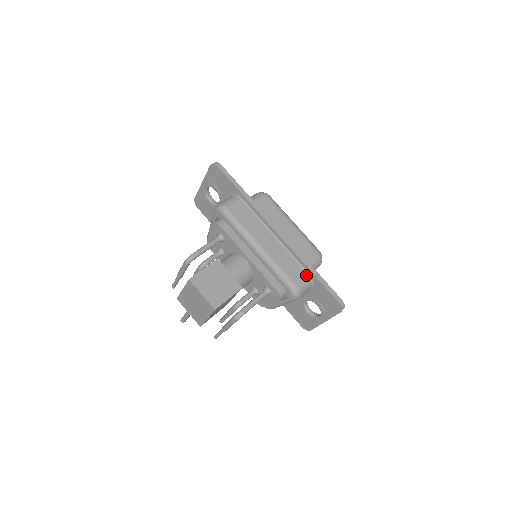
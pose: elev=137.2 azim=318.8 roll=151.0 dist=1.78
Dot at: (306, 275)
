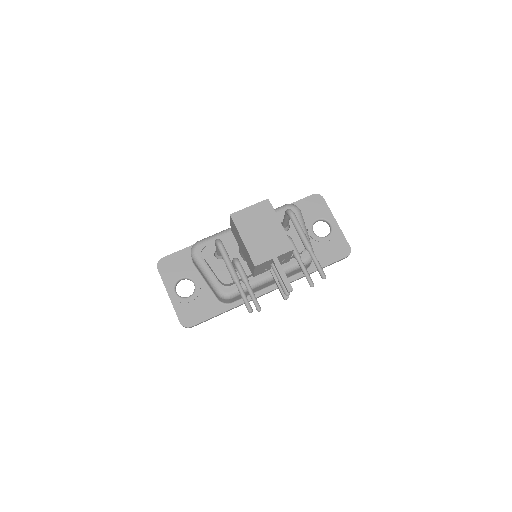
Dot at: occluded
